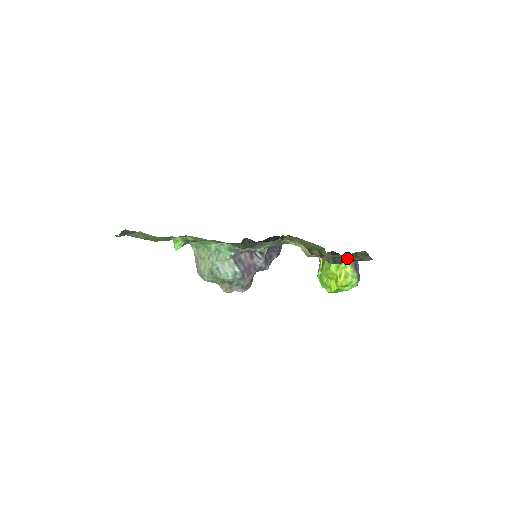
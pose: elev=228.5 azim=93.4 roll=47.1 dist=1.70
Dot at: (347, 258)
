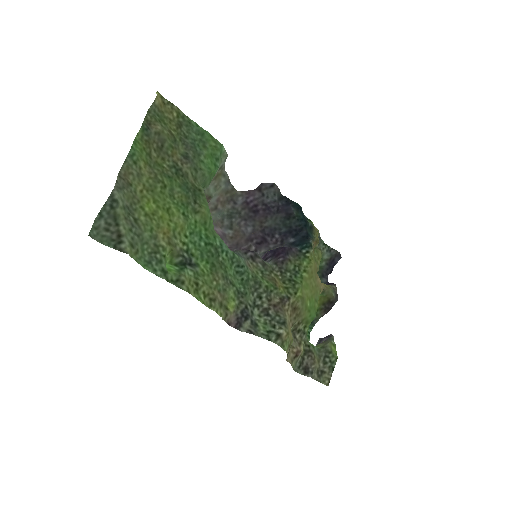
Dot at: (314, 367)
